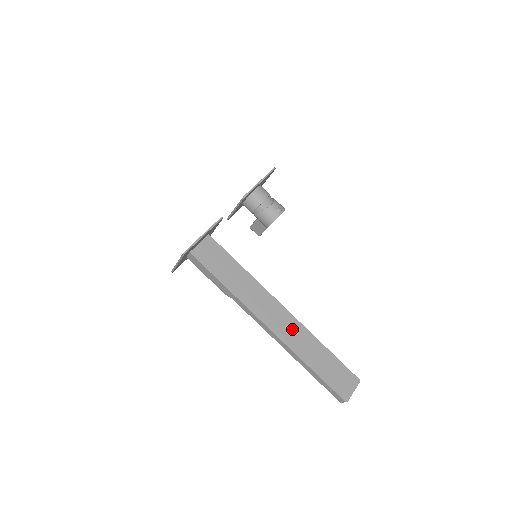
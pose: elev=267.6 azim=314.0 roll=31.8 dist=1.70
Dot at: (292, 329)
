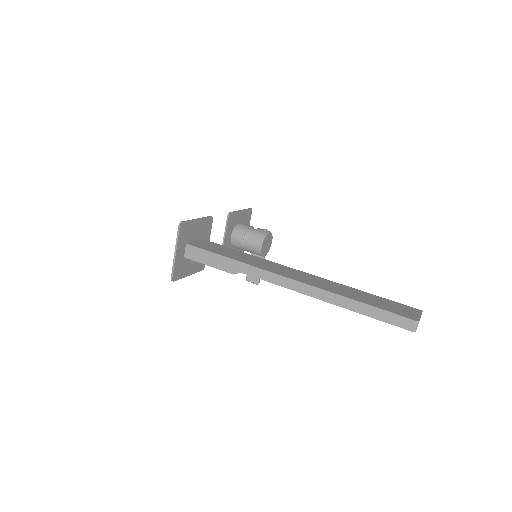
Dot at: (317, 281)
